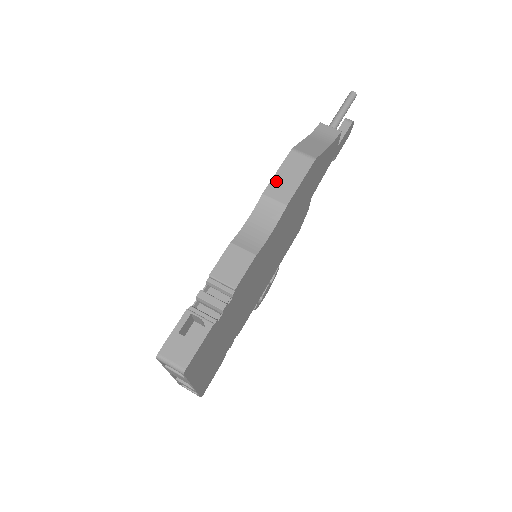
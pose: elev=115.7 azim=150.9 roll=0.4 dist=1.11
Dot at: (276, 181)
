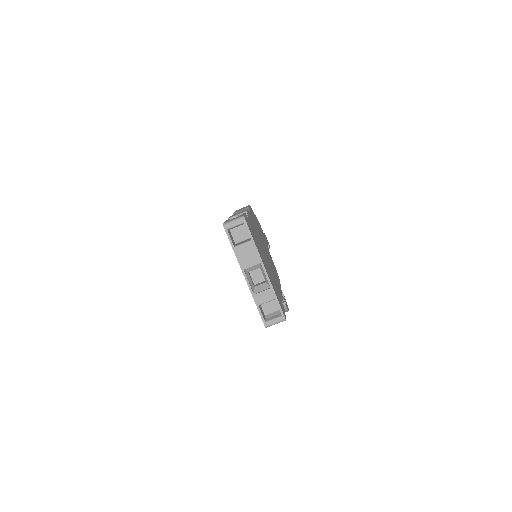
Dot at: (236, 211)
